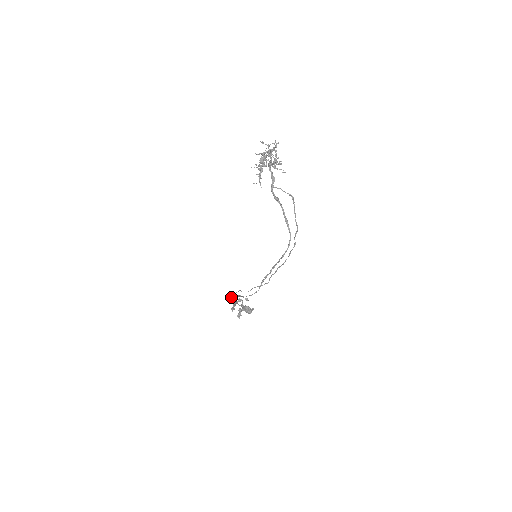
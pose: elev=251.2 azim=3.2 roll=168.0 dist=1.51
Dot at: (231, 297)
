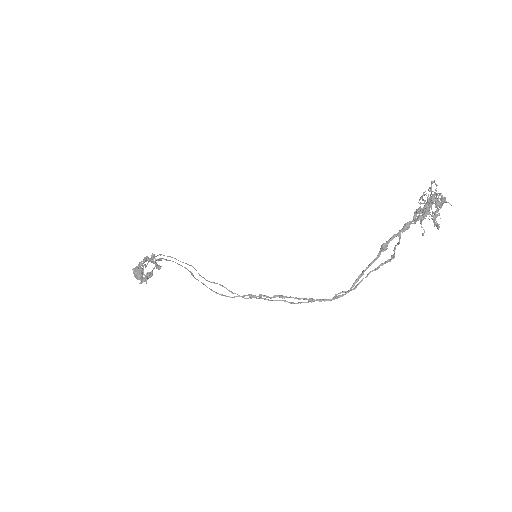
Dot at: occluded
